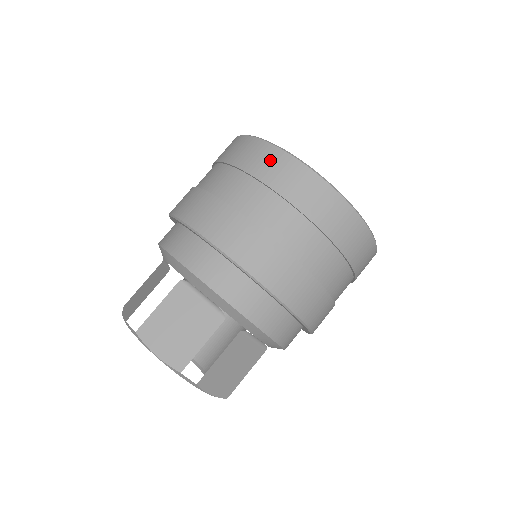
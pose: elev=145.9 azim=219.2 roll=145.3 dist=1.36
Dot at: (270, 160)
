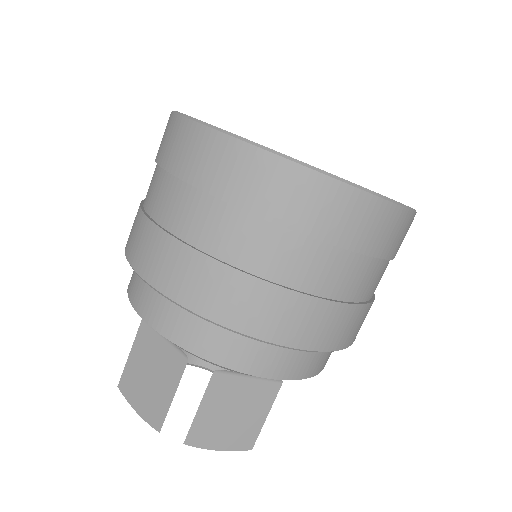
Dot at: (174, 138)
